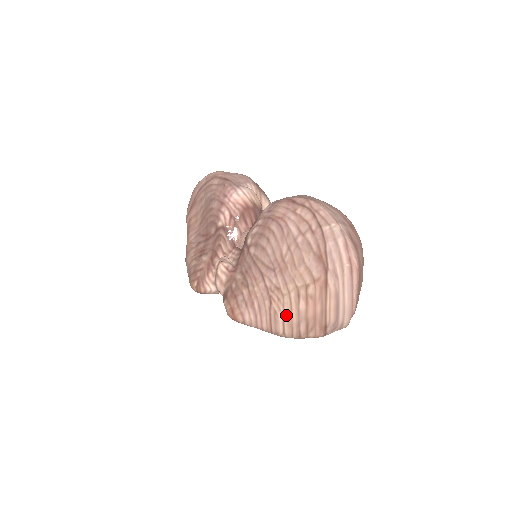
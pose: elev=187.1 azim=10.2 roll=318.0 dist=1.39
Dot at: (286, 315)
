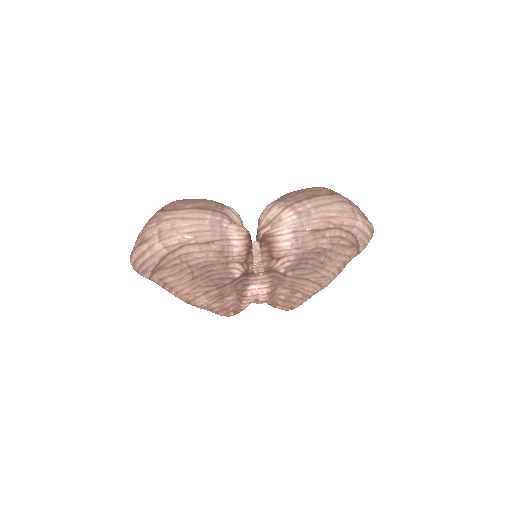
Dot at: occluded
